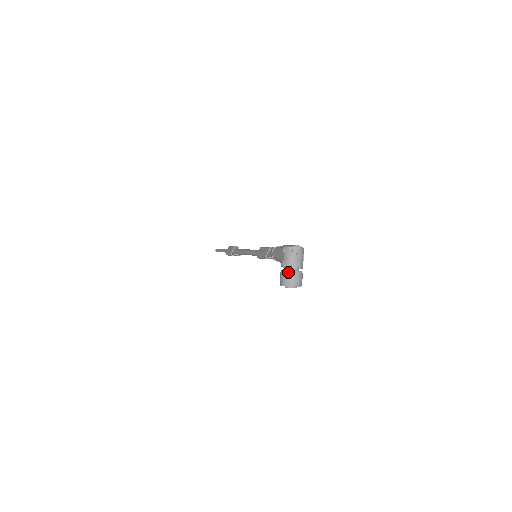
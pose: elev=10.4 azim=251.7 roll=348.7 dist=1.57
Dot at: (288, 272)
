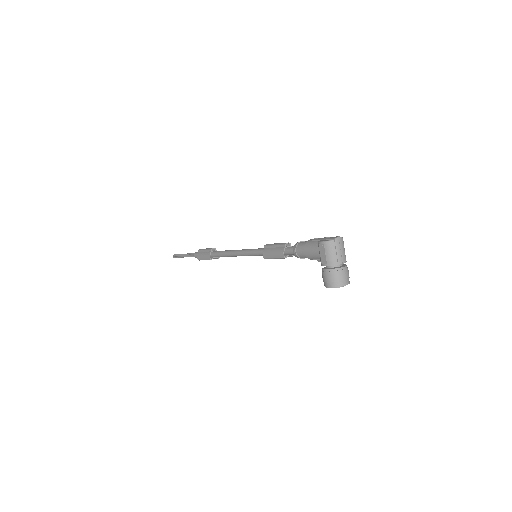
Dot at: (335, 270)
